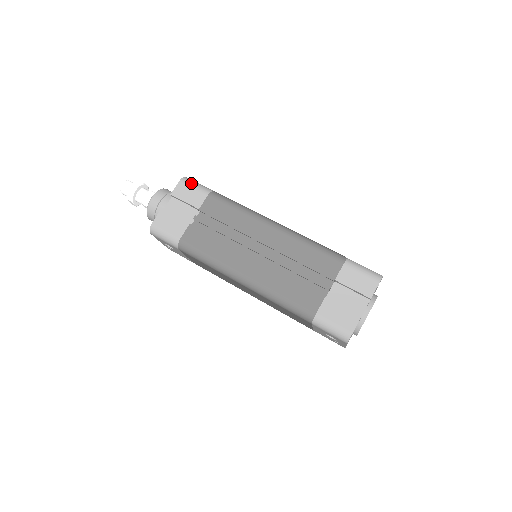
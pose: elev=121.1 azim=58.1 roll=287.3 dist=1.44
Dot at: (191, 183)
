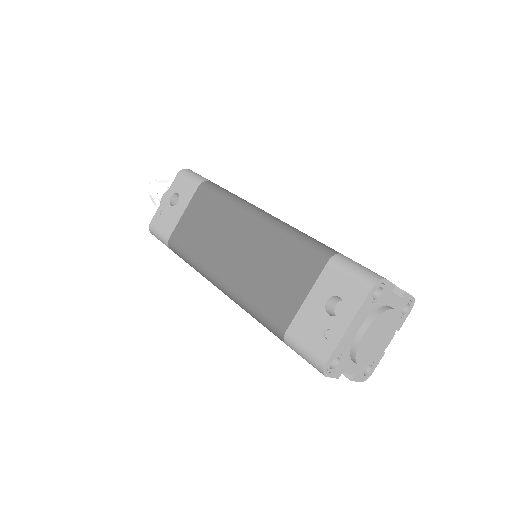
Dot at: occluded
